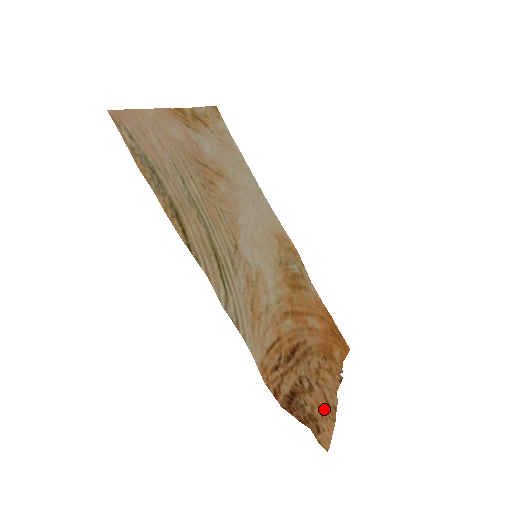
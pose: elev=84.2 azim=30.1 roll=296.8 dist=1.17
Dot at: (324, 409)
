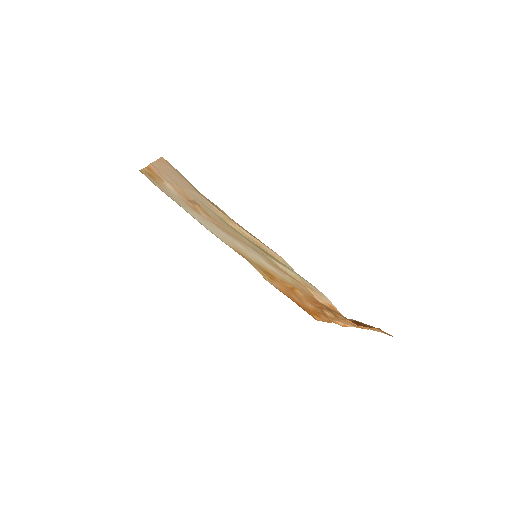
Dot at: occluded
